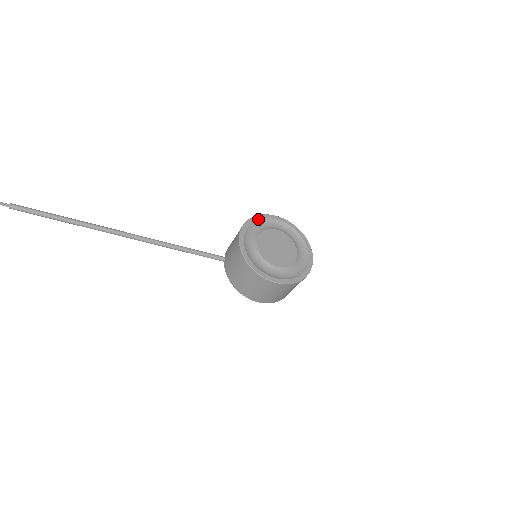
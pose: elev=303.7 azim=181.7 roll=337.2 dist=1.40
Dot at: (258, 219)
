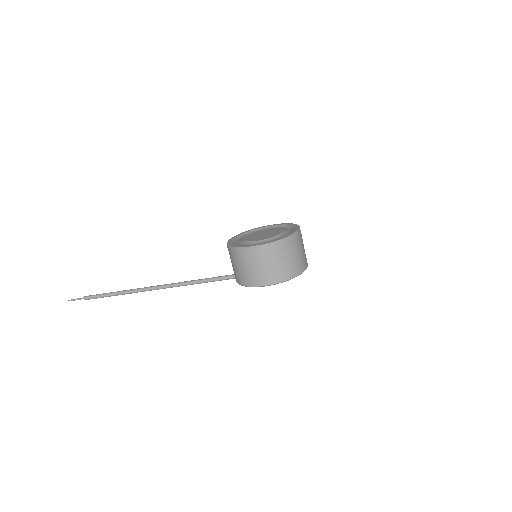
Dot at: (250, 231)
